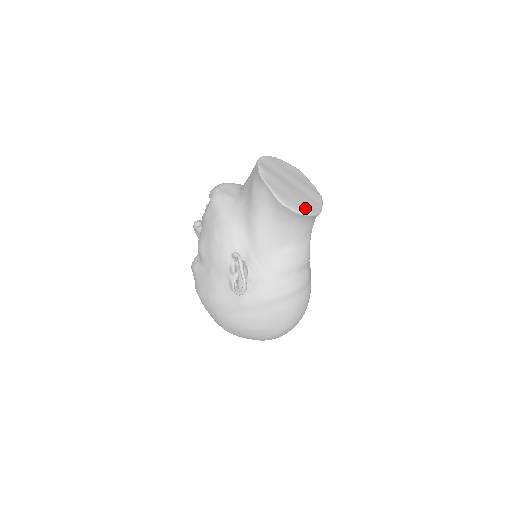
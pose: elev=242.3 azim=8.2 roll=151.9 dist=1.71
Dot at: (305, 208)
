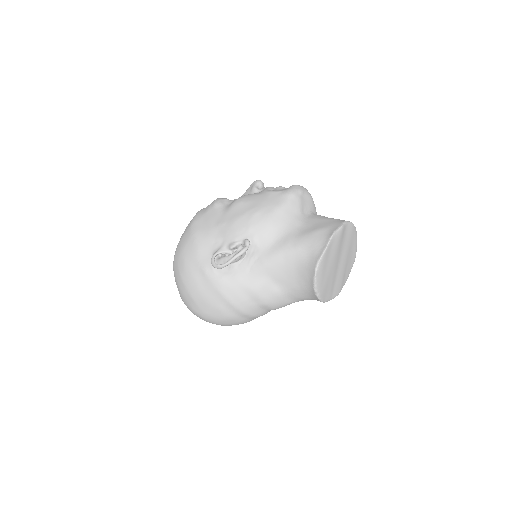
Dot at: (322, 289)
